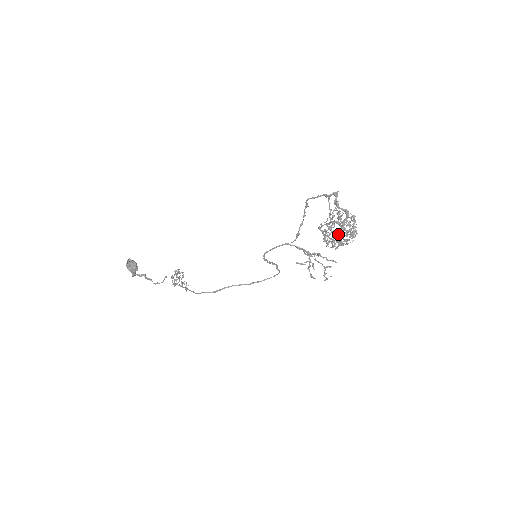
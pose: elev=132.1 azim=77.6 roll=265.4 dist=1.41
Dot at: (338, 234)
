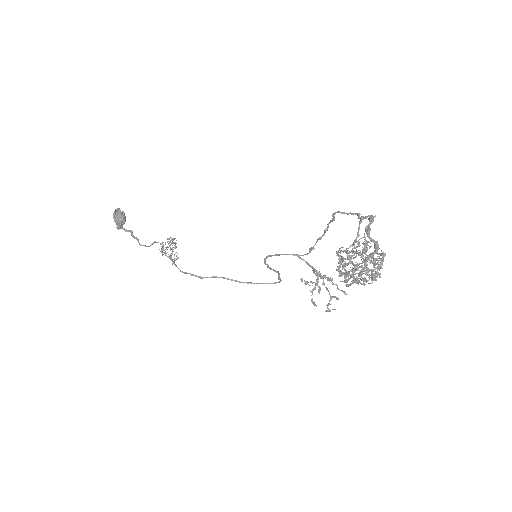
Dot at: (356, 269)
